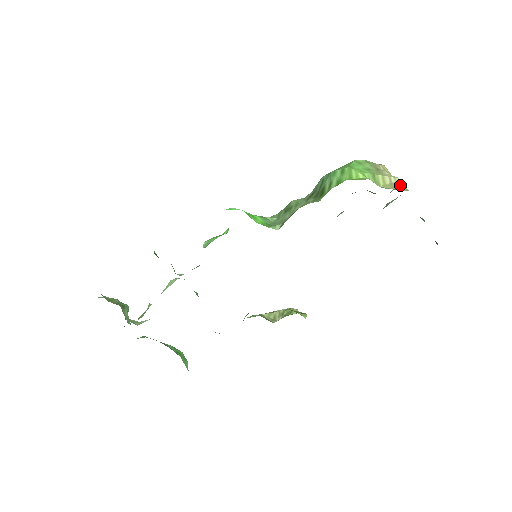
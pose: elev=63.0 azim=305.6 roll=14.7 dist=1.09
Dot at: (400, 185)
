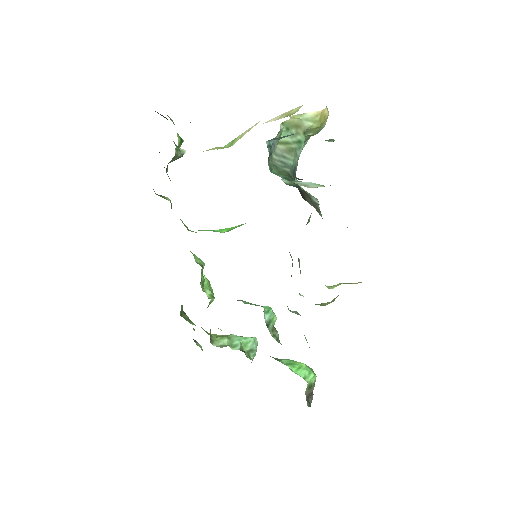
Dot at: occluded
